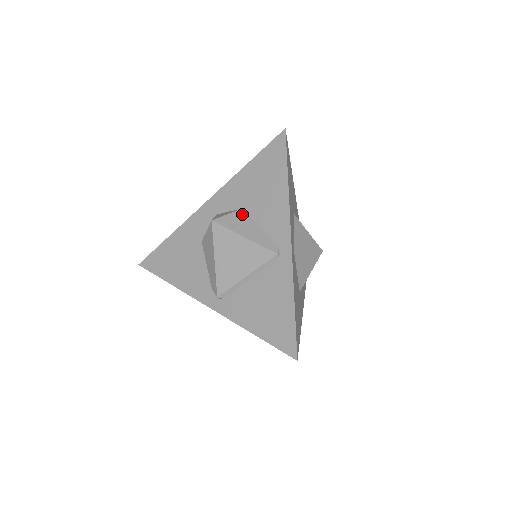
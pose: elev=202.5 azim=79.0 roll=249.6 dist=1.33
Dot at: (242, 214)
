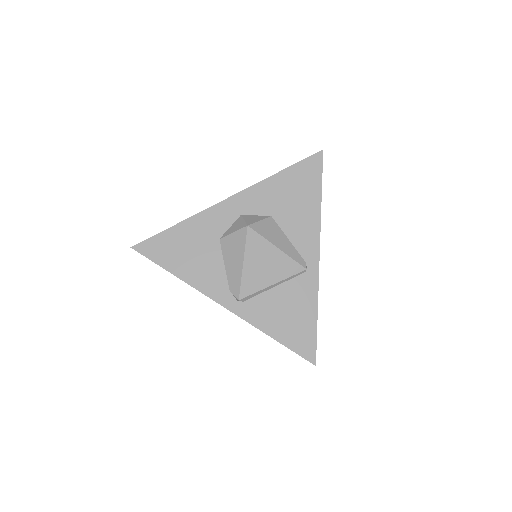
Dot at: (272, 222)
